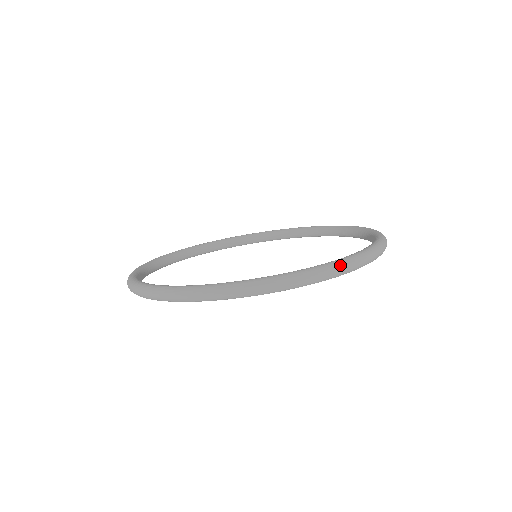
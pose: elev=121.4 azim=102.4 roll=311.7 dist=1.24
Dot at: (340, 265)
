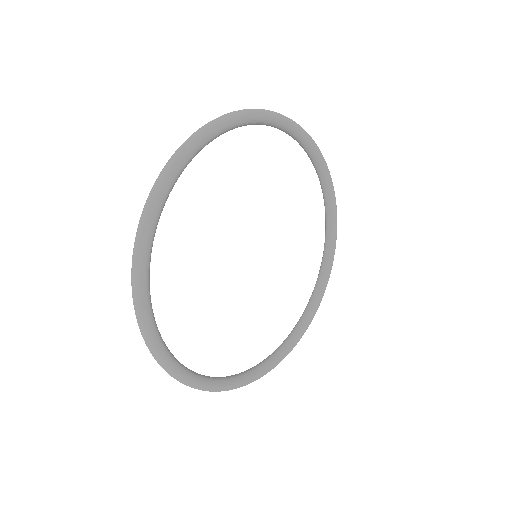
Dot at: occluded
